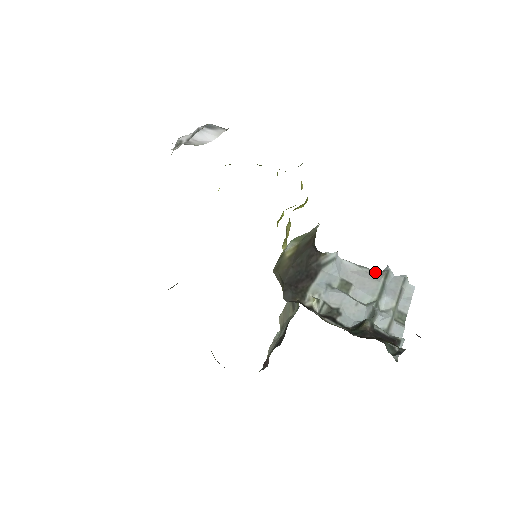
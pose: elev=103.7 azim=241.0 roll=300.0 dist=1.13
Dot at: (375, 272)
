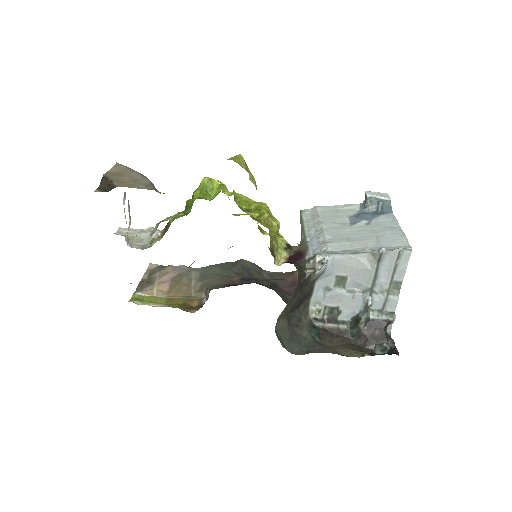
Dot at: (368, 255)
